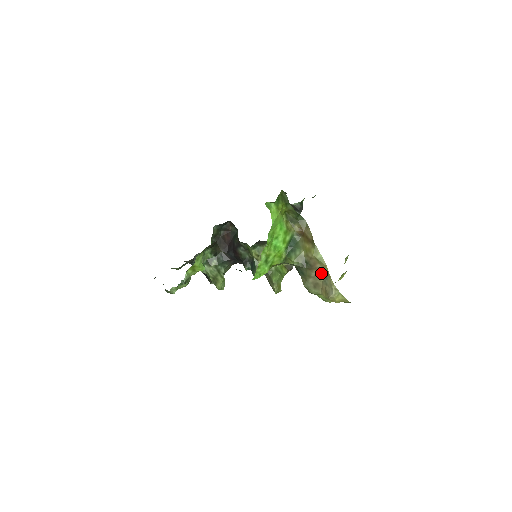
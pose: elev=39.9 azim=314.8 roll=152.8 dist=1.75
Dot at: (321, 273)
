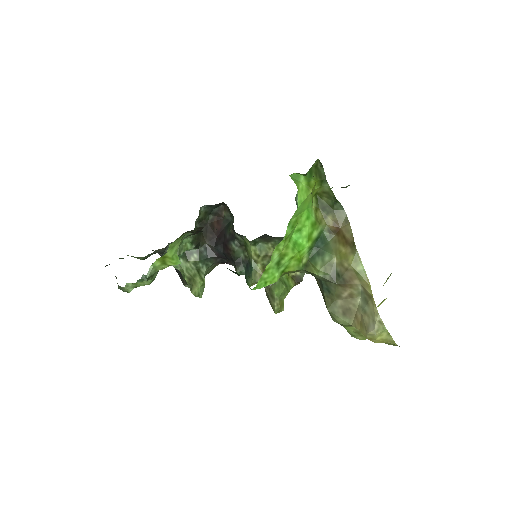
Dot at: (358, 294)
